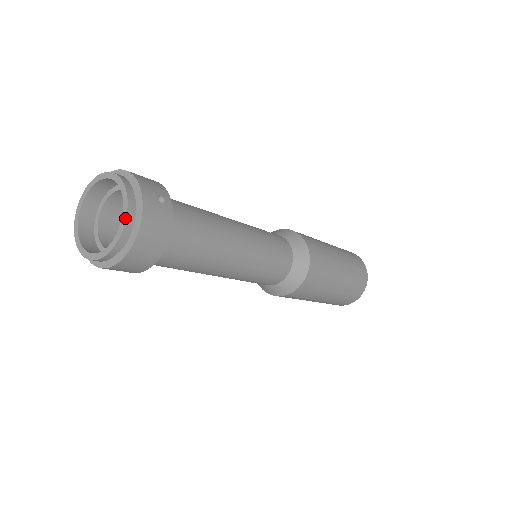
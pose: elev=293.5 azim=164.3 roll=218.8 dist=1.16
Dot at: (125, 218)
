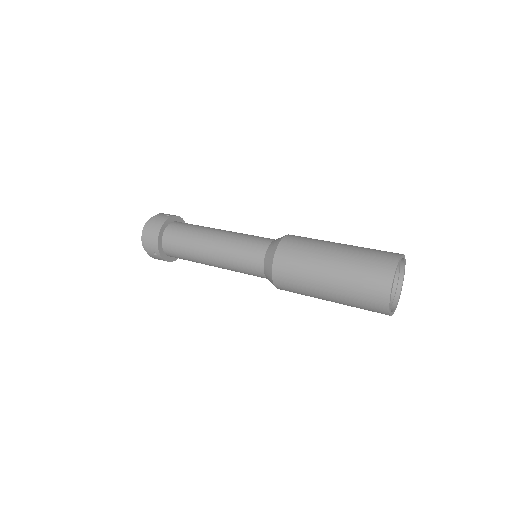
Dot at: (147, 221)
